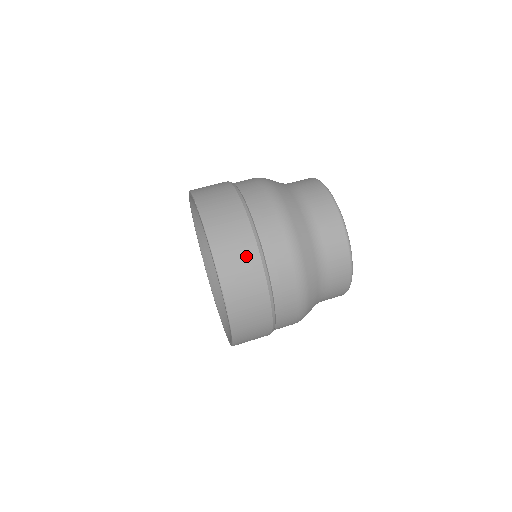
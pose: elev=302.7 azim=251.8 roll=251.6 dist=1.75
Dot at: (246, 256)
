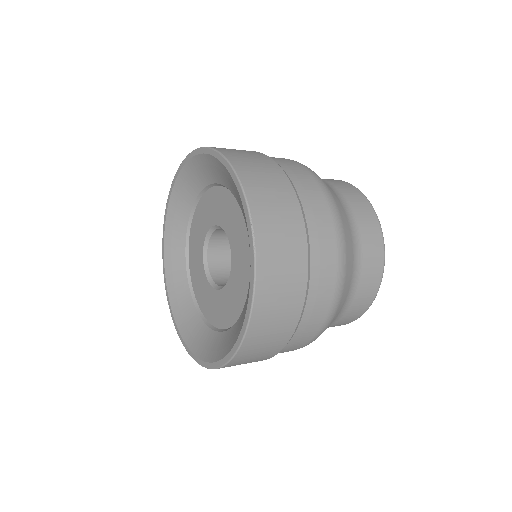
Dot at: (277, 184)
